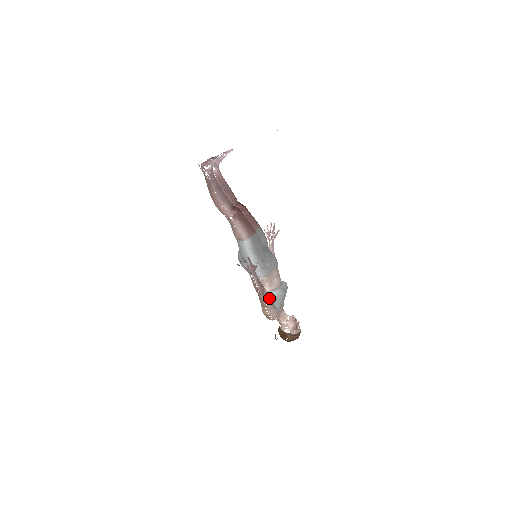
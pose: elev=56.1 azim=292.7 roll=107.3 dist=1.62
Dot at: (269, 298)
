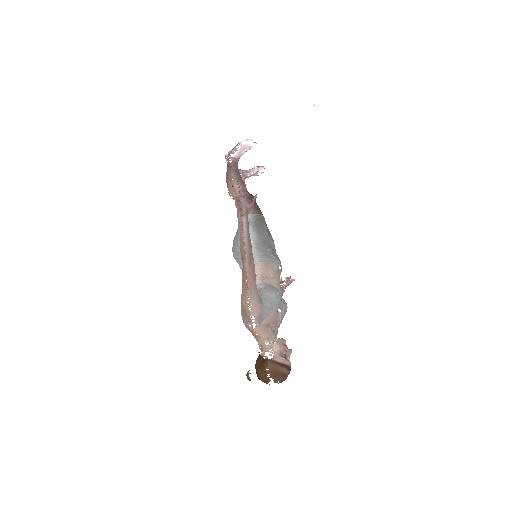
Dot at: occluded
